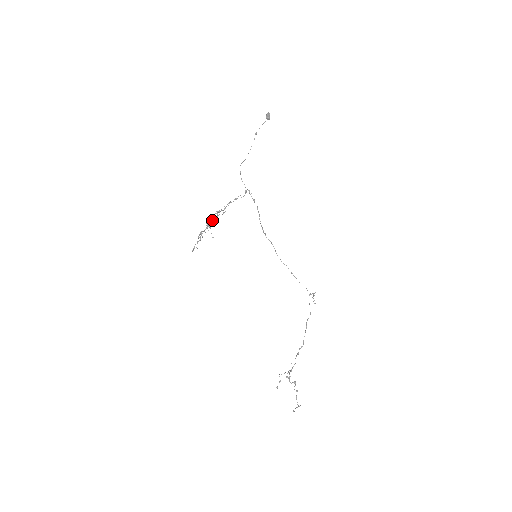
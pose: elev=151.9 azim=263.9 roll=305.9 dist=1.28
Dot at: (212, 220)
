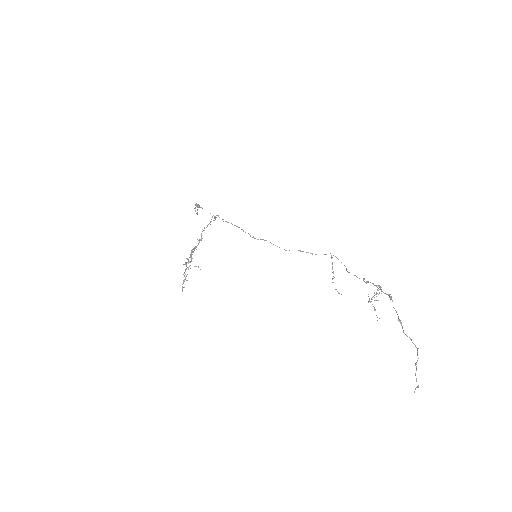
Dot at: (191, 255)
